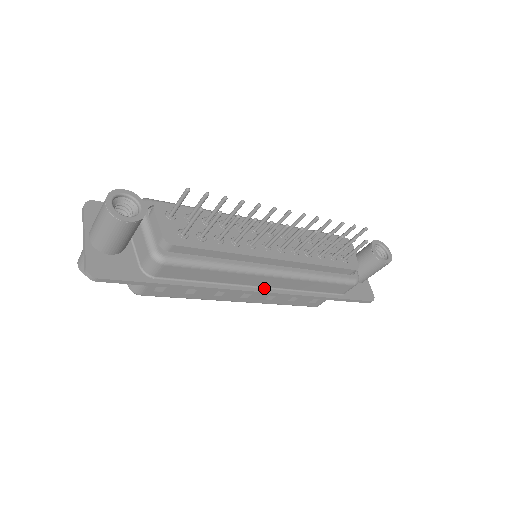
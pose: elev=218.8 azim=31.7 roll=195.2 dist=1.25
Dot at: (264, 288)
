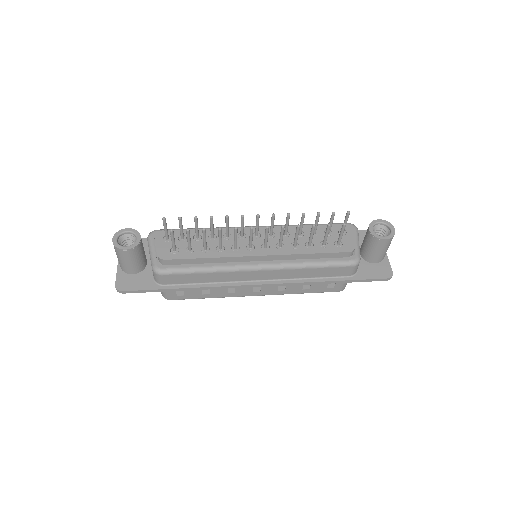
Dot at: (261, 281)
